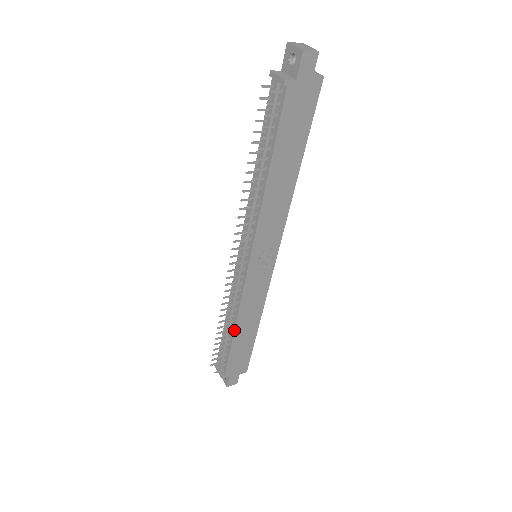
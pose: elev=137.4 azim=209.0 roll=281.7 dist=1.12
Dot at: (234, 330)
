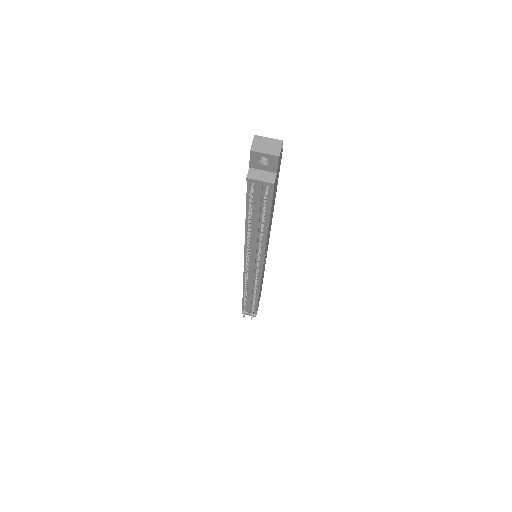
Dot at: (258, 297)
